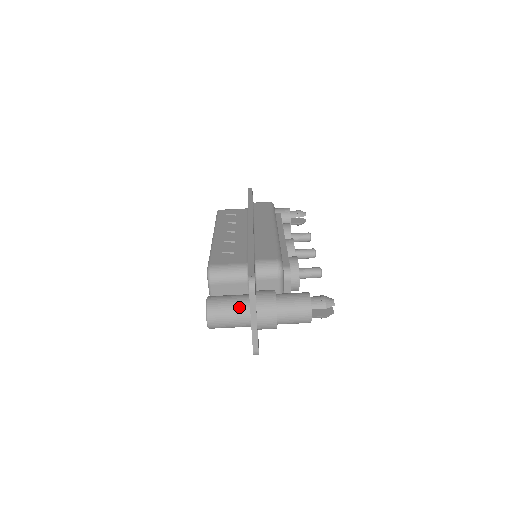
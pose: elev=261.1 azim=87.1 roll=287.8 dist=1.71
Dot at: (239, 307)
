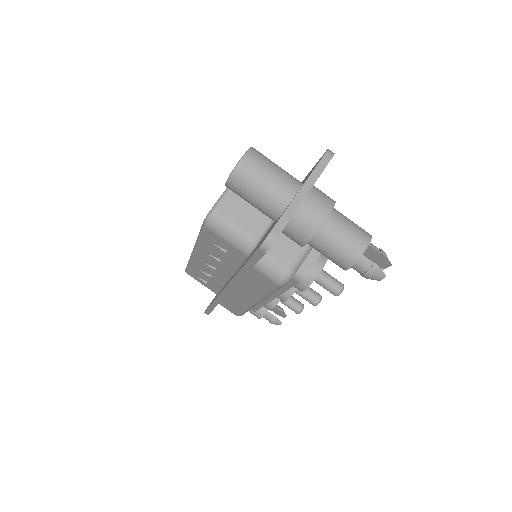
Dot at: occluded
